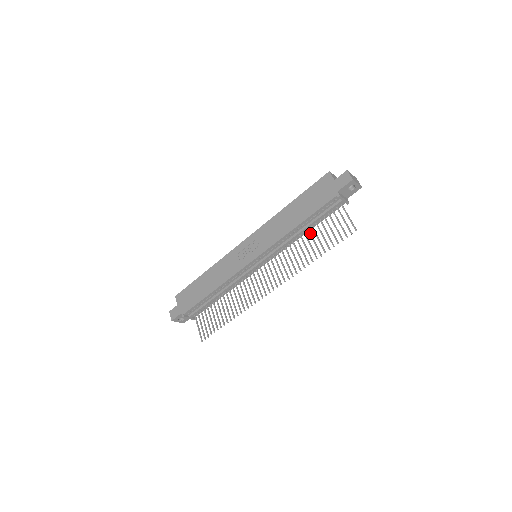
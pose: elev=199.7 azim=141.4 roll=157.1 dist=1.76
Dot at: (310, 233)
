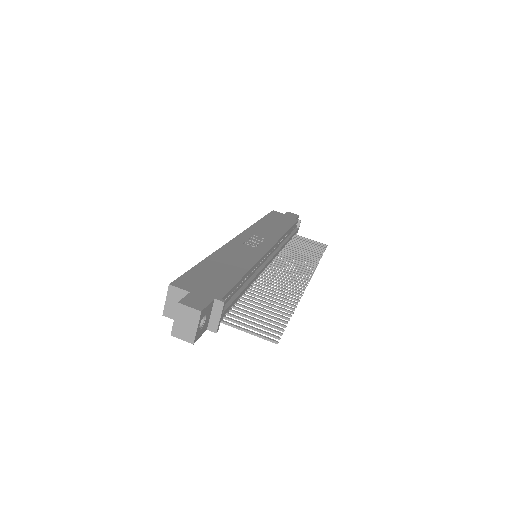
Dot at: (292, 246)
